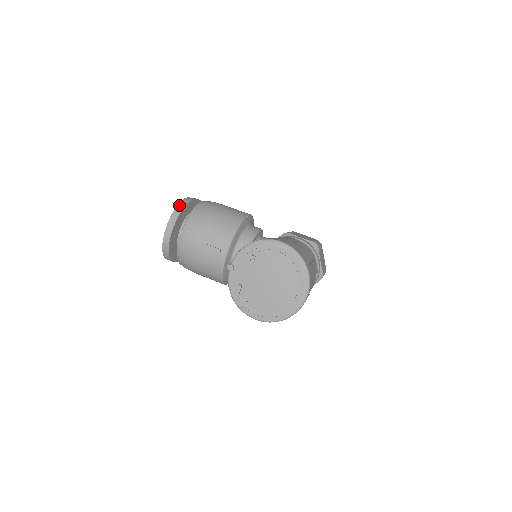
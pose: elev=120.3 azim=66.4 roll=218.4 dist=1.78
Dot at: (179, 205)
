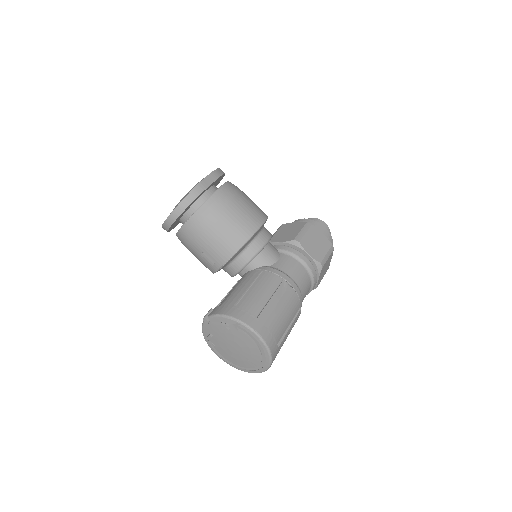
Dot at: (186, 199)
